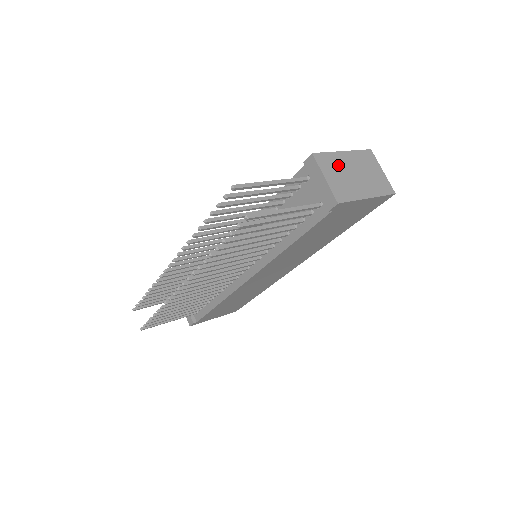
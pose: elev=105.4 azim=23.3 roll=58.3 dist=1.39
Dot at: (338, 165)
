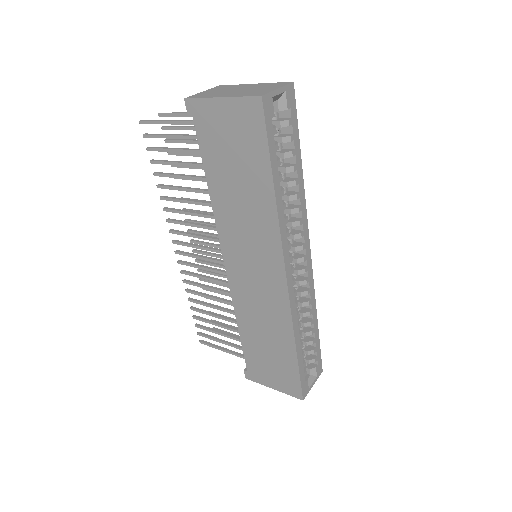
Dot at: (231, 88)
